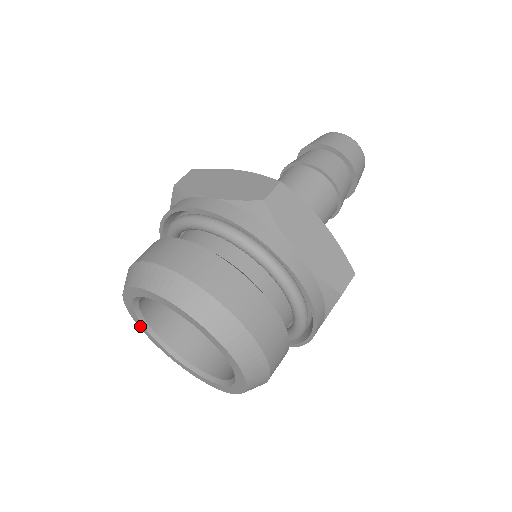
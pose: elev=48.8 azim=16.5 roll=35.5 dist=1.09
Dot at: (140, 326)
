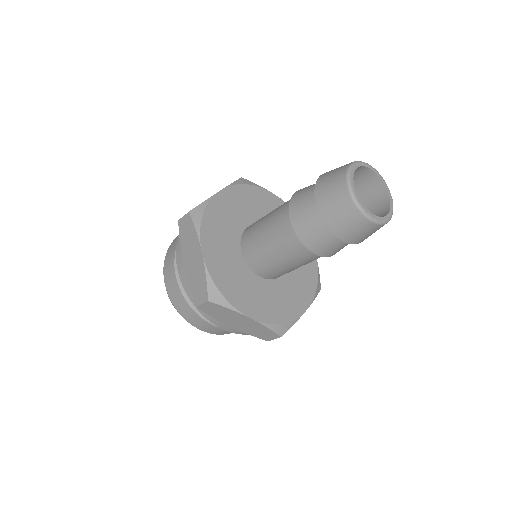
Dot at: occluded
